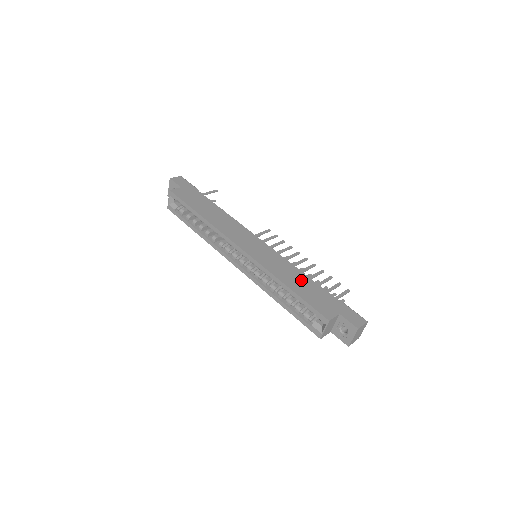
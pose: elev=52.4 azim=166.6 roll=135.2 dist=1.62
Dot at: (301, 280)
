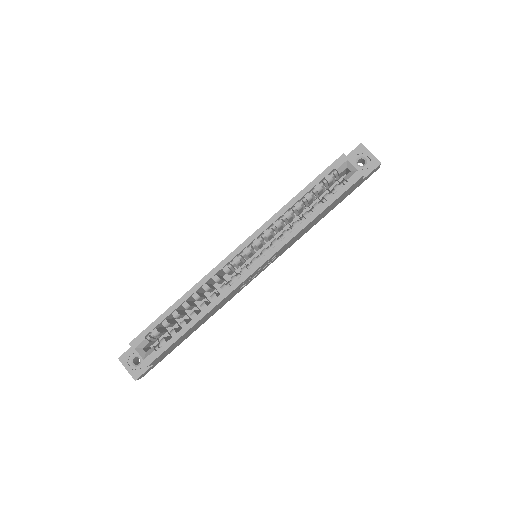
Dot at: occluded
